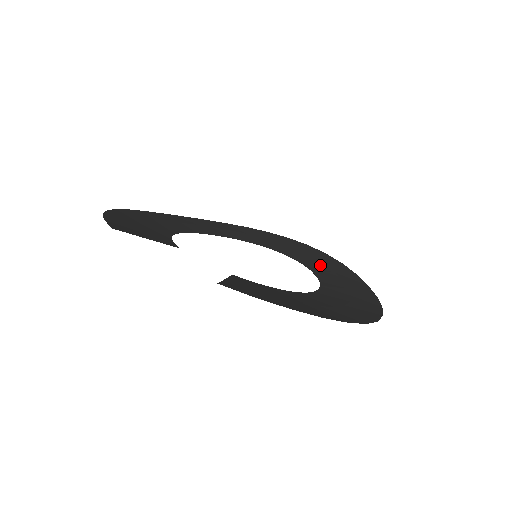
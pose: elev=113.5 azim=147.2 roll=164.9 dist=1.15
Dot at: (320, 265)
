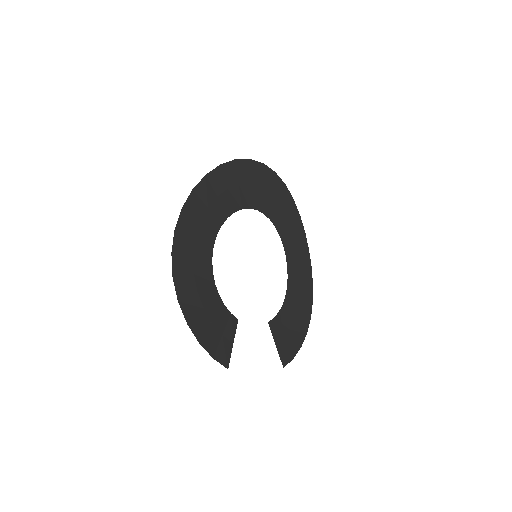
Dot at: (277, 207)
